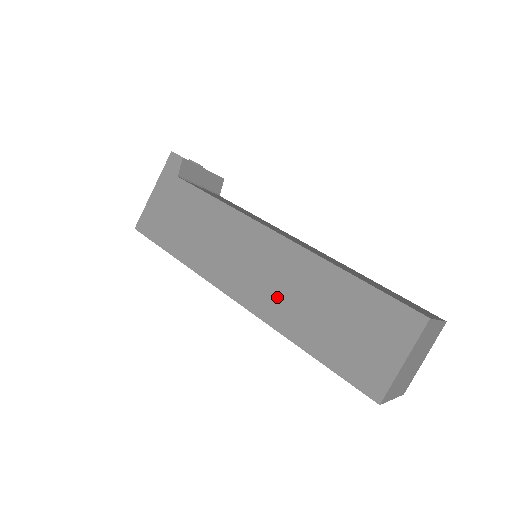
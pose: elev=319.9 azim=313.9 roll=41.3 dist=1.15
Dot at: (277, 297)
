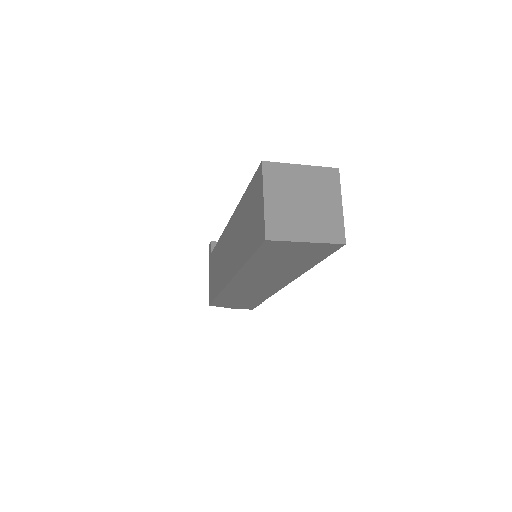
Dot at: (236, 252)
